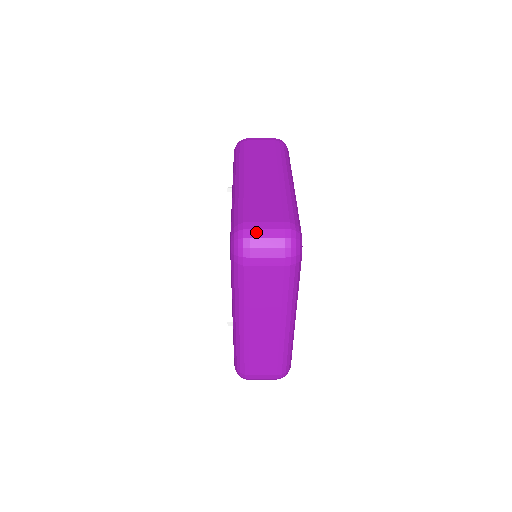
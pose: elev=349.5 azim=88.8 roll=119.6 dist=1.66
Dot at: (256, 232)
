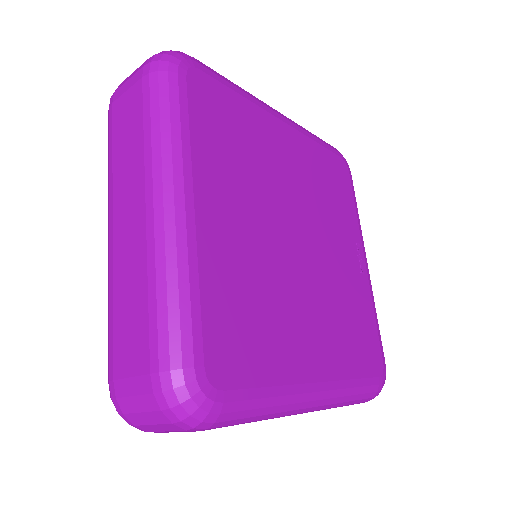
Dot at: occluded
